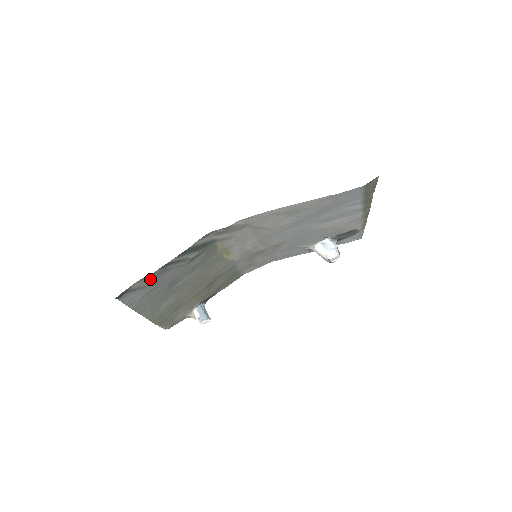
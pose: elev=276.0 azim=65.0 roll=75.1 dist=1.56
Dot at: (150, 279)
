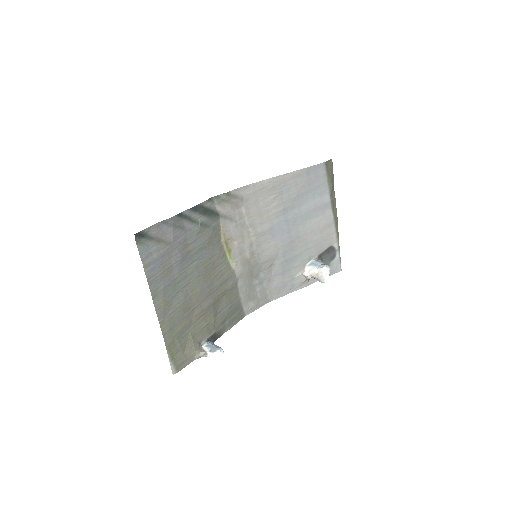
Dot at: (166, 230)
